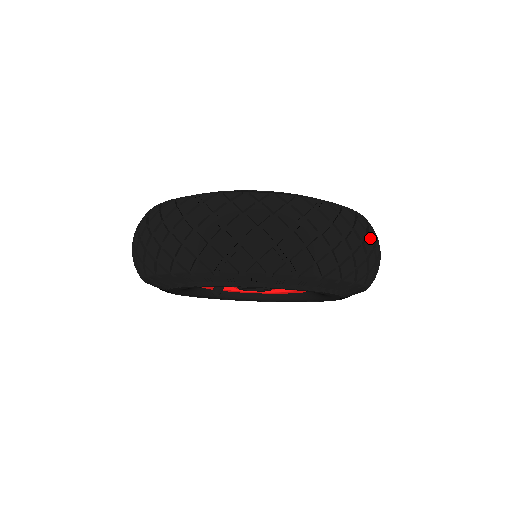
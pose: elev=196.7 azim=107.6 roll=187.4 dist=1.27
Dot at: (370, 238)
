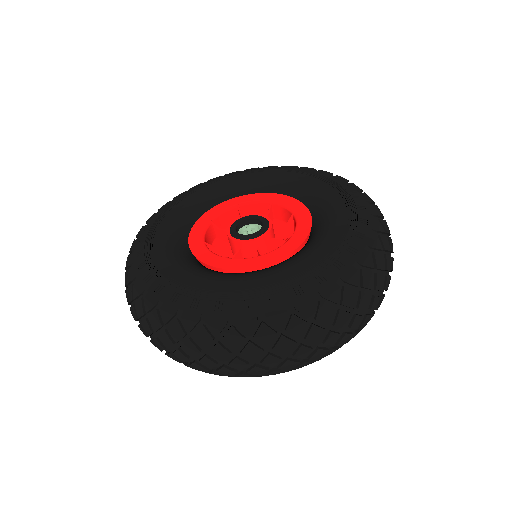
Dot at: (338, 327)
